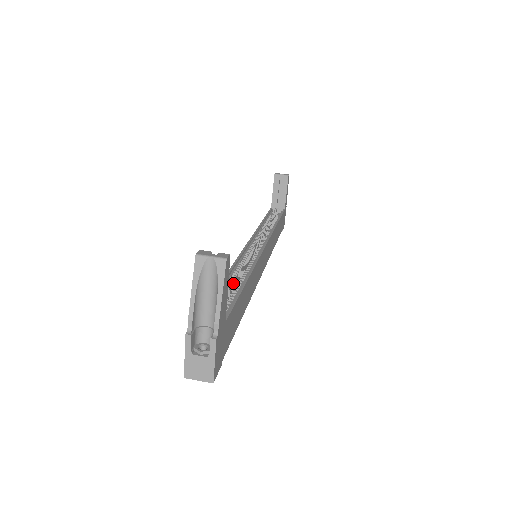
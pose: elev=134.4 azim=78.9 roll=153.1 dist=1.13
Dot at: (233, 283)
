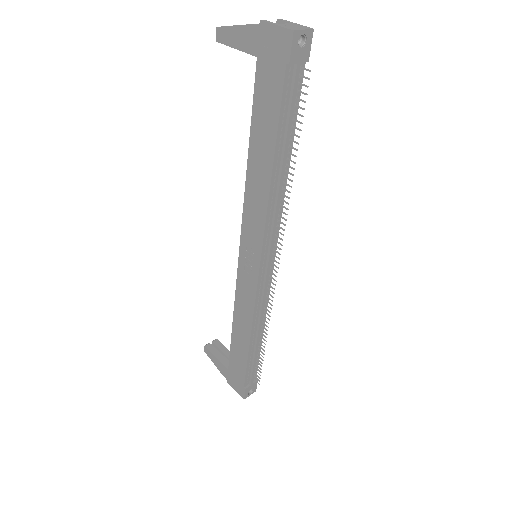
Dot at: occluded
